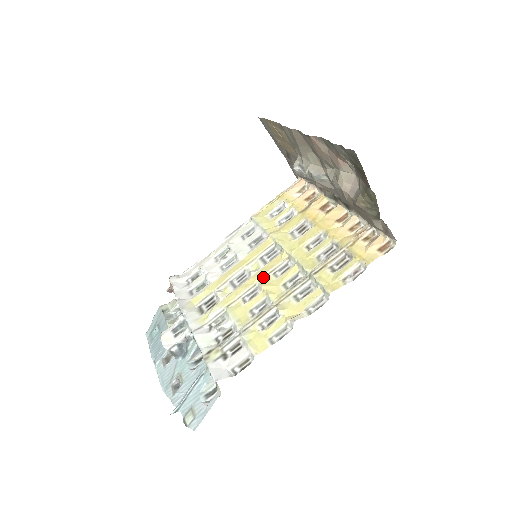
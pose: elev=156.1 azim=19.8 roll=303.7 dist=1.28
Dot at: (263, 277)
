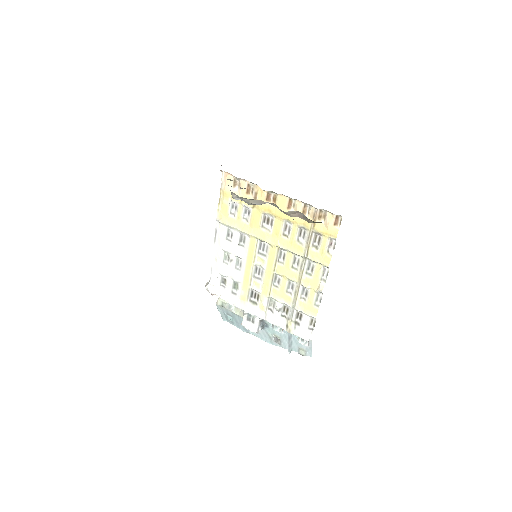
Dot at: (274, 268)
